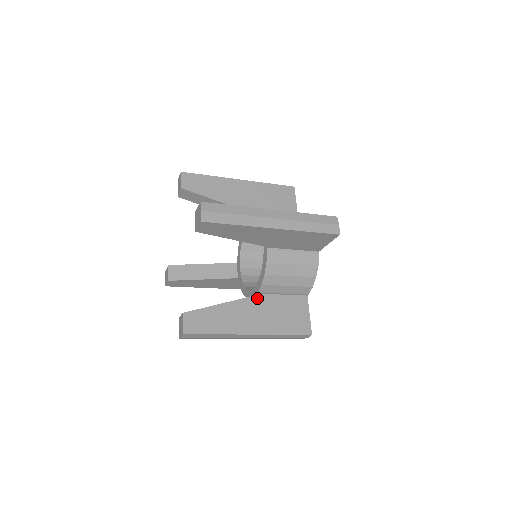
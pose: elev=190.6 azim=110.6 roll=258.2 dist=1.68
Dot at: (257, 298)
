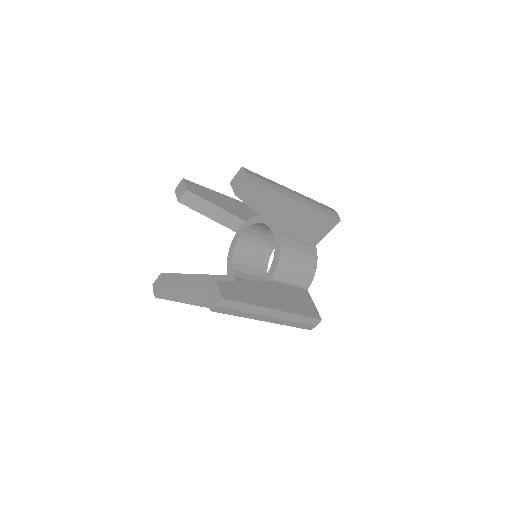
Dot at: (271, 283)
